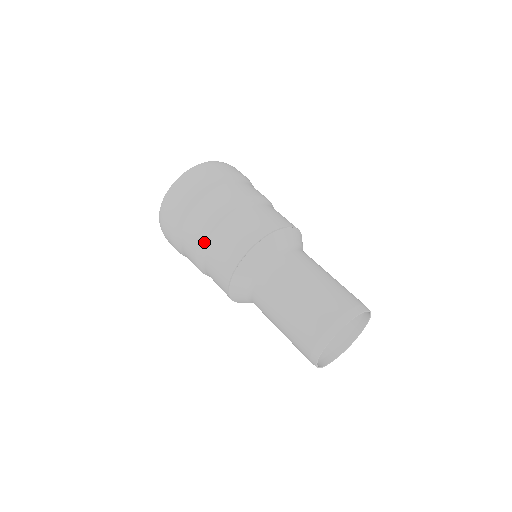
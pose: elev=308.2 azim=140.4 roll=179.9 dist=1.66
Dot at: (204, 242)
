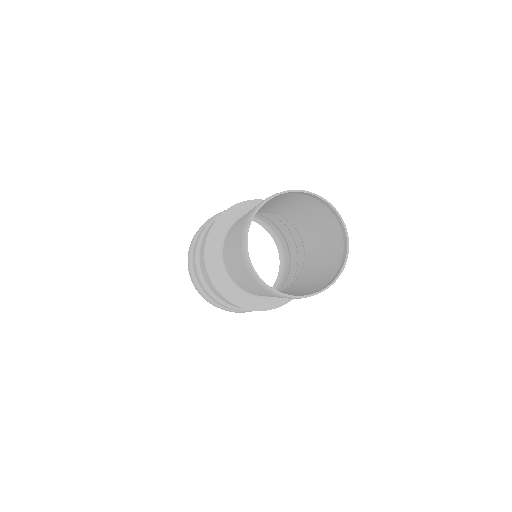
Dot at: (198, 270)
